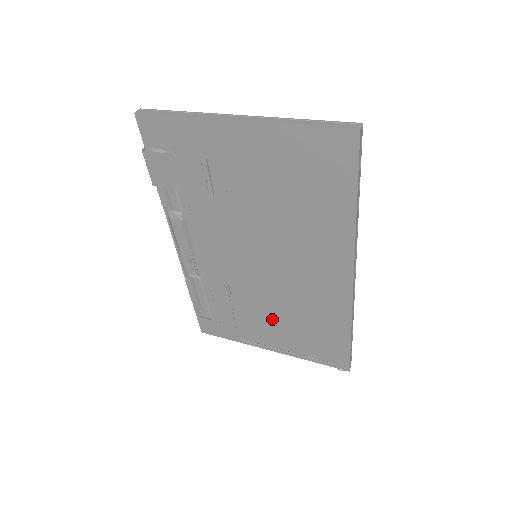
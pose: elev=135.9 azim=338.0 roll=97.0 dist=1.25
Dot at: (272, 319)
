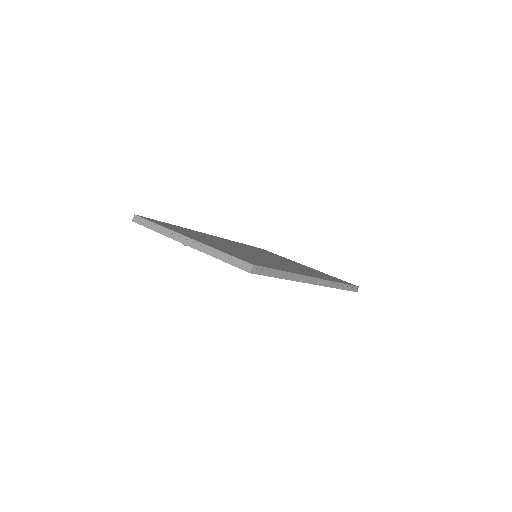
Dot at: occluded
